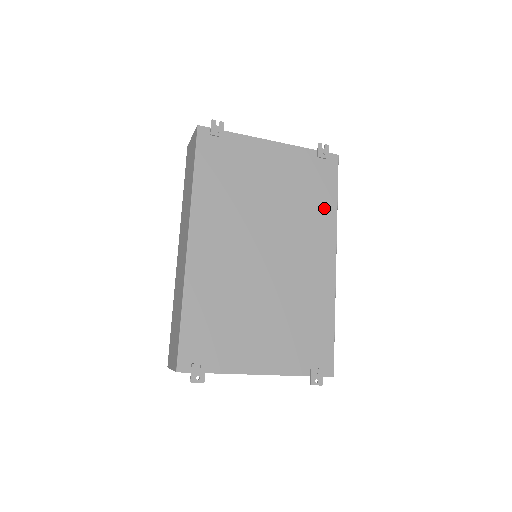
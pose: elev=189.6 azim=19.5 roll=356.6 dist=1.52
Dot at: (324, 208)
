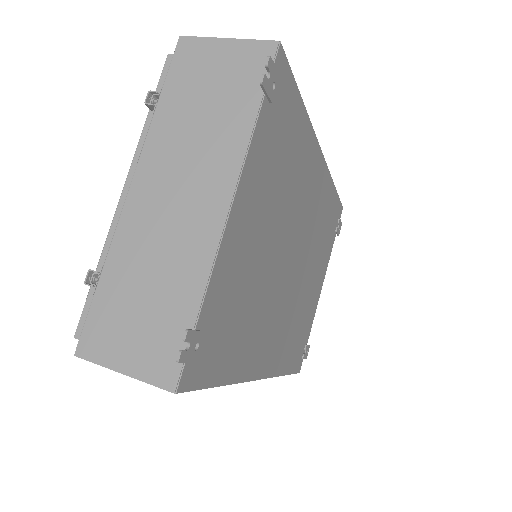
Dot at: (301, 139)
